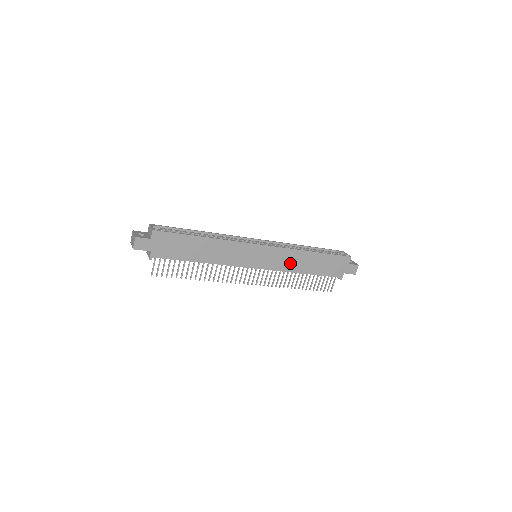
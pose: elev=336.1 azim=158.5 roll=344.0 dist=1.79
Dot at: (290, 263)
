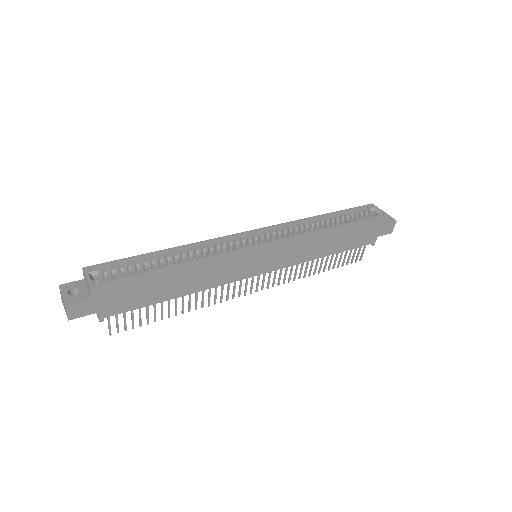
Dot at: (306, 251)
